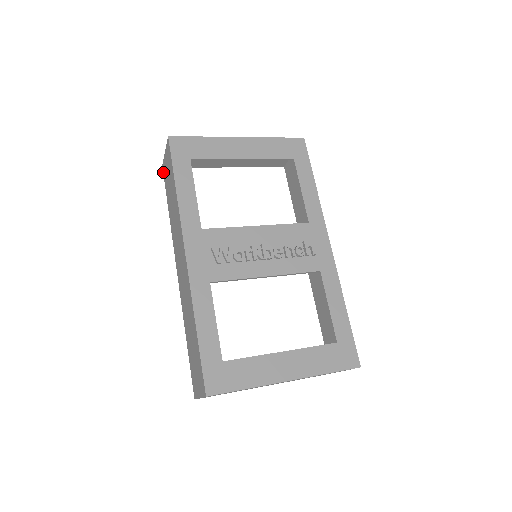
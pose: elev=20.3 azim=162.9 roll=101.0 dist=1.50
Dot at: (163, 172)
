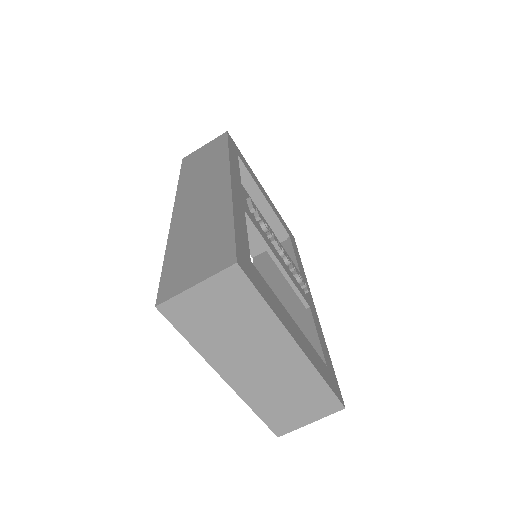
Dot at: (183, 161)
